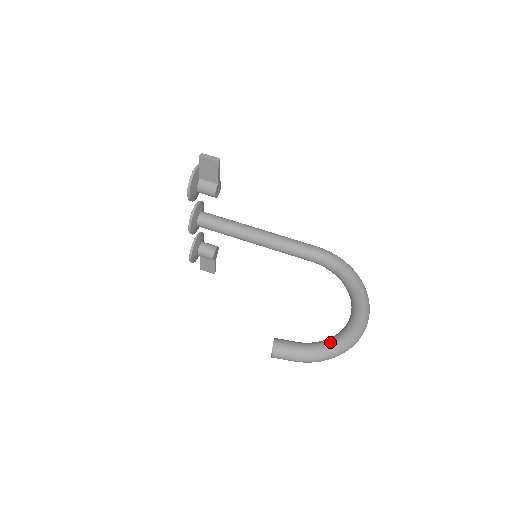
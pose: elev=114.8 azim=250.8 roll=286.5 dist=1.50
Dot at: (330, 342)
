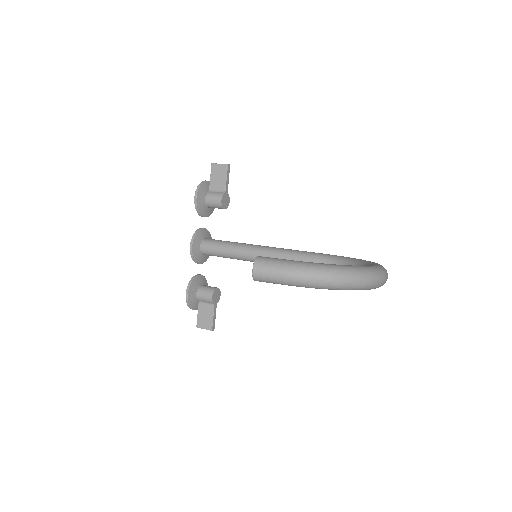
Dot at: (331, 264)
